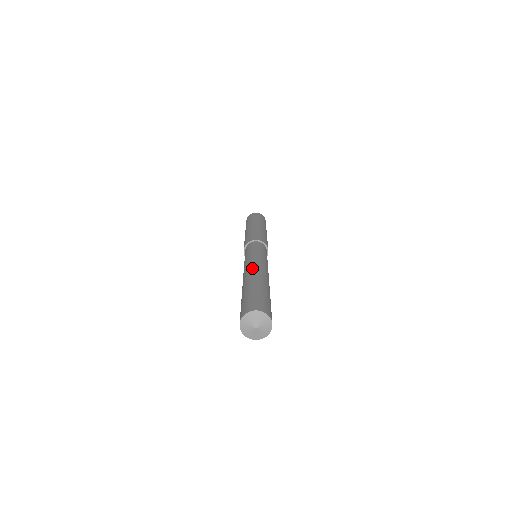
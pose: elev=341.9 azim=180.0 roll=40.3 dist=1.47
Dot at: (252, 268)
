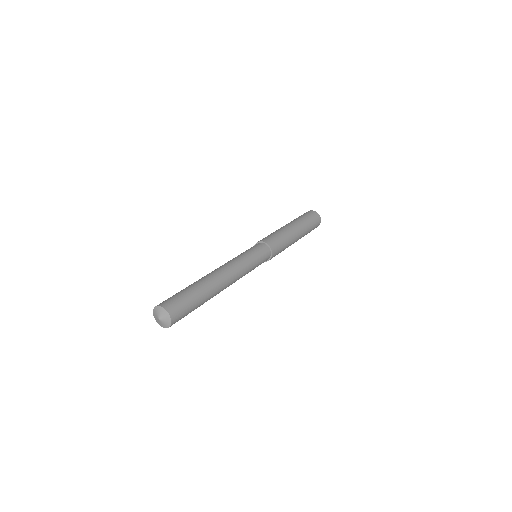
Dot at: (225, 273)
